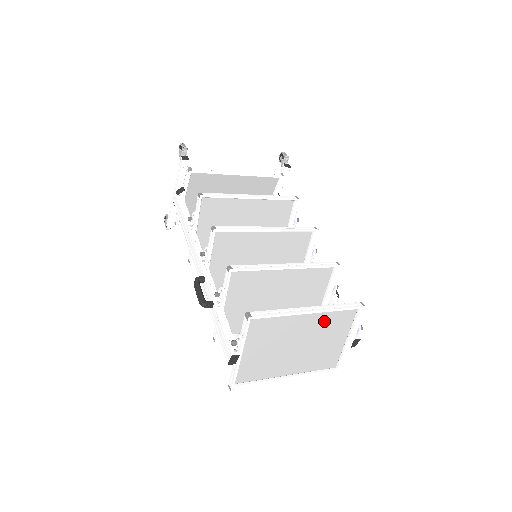
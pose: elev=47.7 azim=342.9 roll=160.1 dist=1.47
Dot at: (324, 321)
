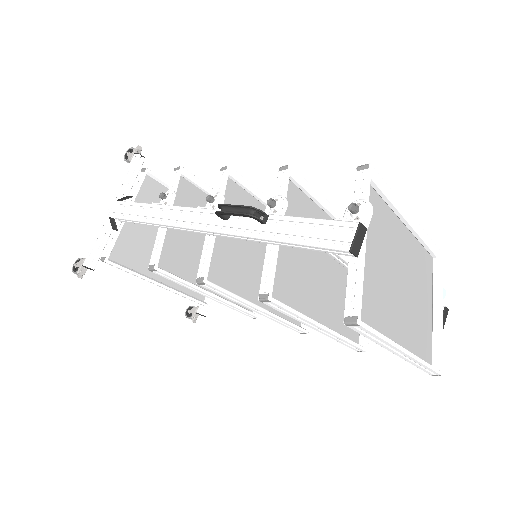
Dot at: (414, 258)
